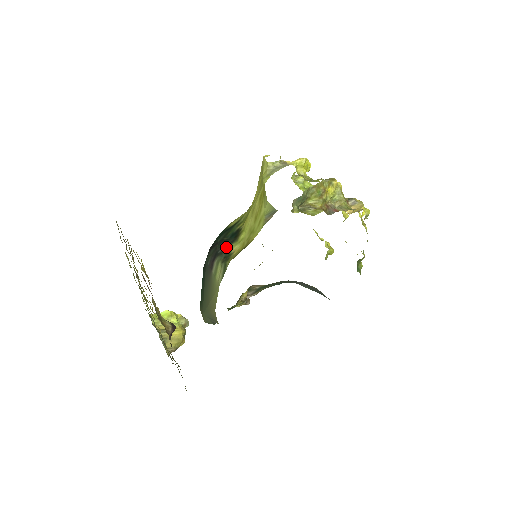
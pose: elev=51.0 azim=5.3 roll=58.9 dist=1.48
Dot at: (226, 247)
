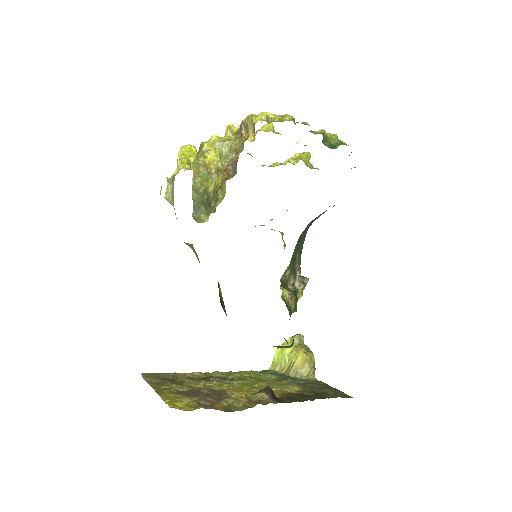
Dot at: occluded
